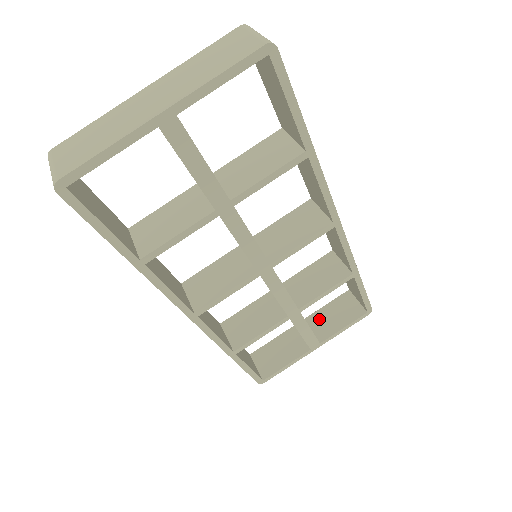
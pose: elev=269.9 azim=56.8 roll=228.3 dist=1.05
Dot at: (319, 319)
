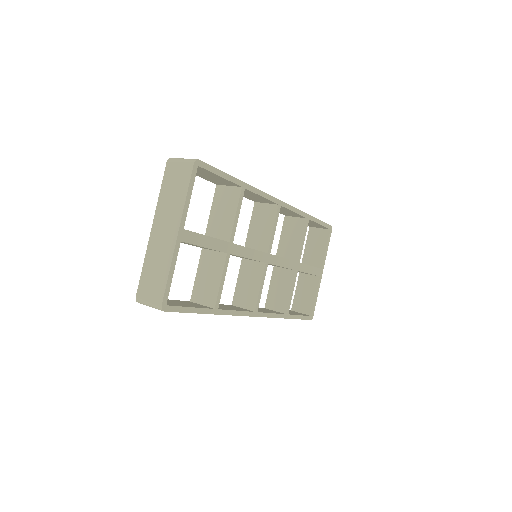
Dot at: (309, 257)
